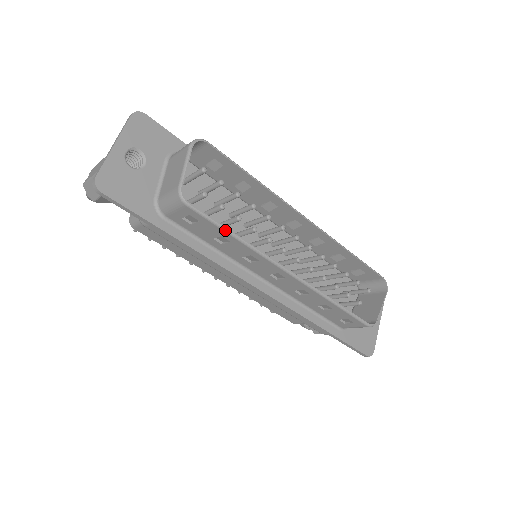
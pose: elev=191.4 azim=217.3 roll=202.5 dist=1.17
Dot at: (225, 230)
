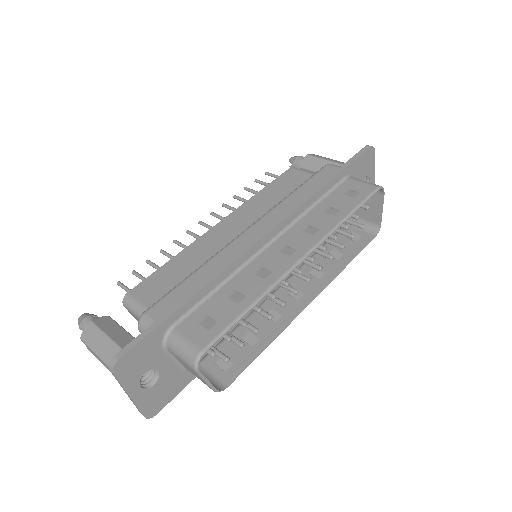
Dot at: (257, 356)
